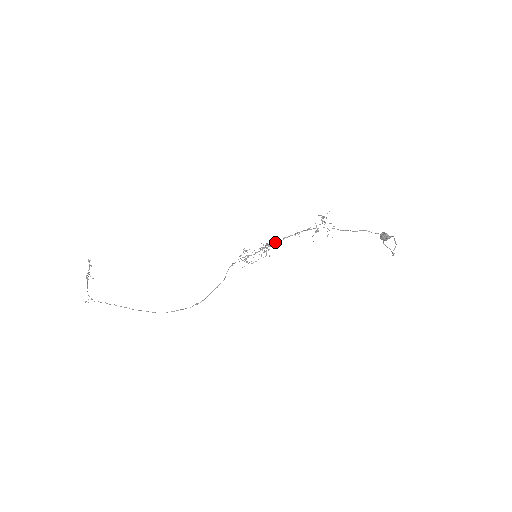
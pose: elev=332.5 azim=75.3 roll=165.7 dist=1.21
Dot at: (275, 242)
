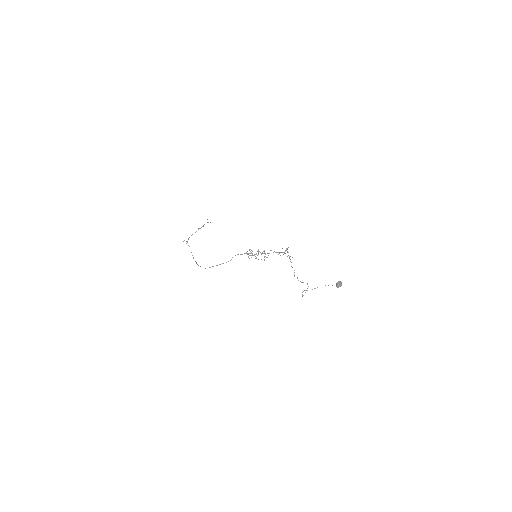
Dot at: occluded
